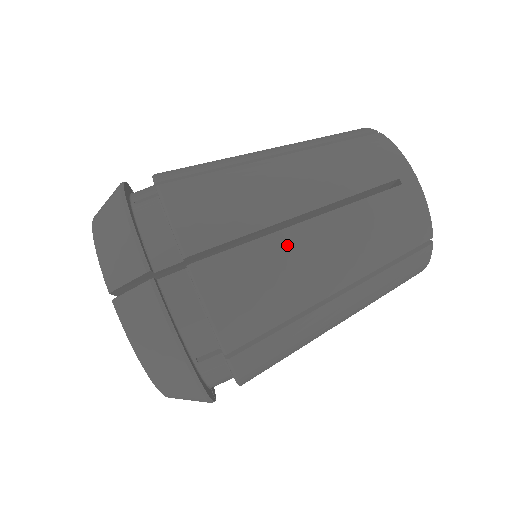
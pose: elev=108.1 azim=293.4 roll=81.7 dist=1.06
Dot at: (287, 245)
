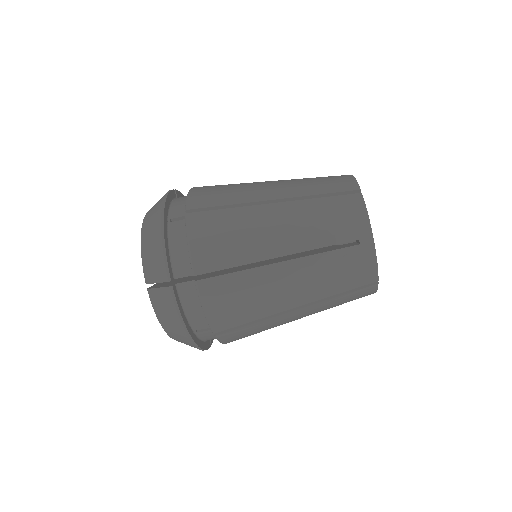
Dot at: (264, 277)
